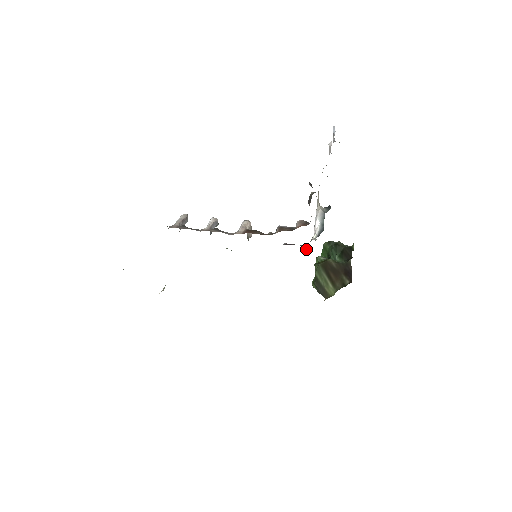
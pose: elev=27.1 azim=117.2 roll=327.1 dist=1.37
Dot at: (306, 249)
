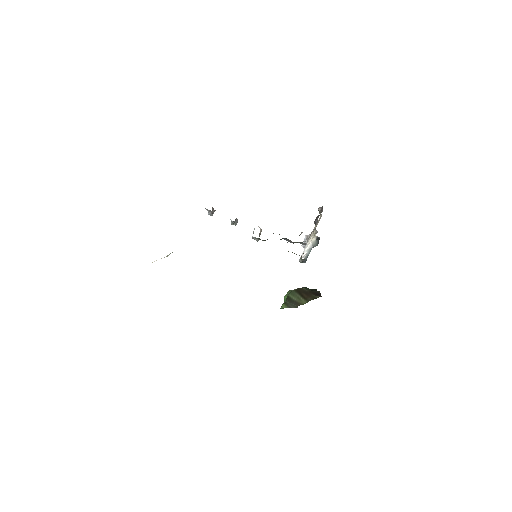
Dot at: occluded
